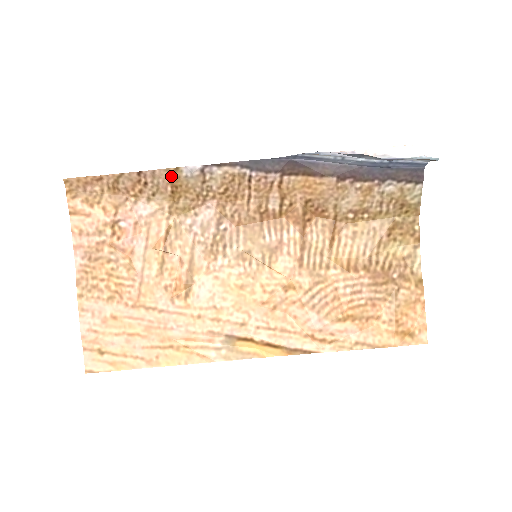
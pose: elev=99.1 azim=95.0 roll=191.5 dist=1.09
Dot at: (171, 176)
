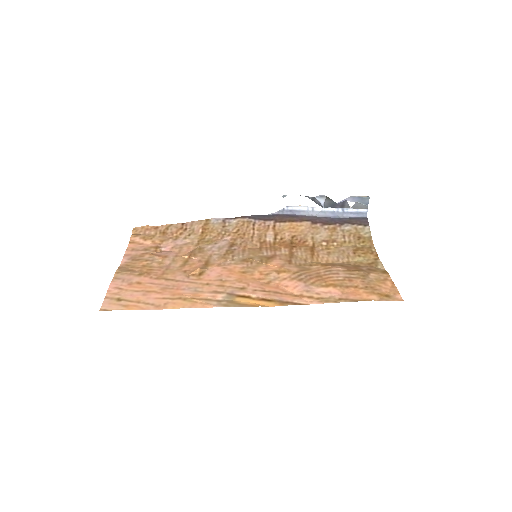
Dot at: (203, 223)
